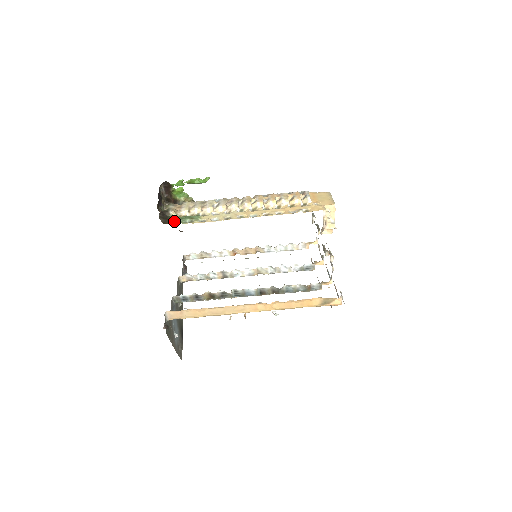
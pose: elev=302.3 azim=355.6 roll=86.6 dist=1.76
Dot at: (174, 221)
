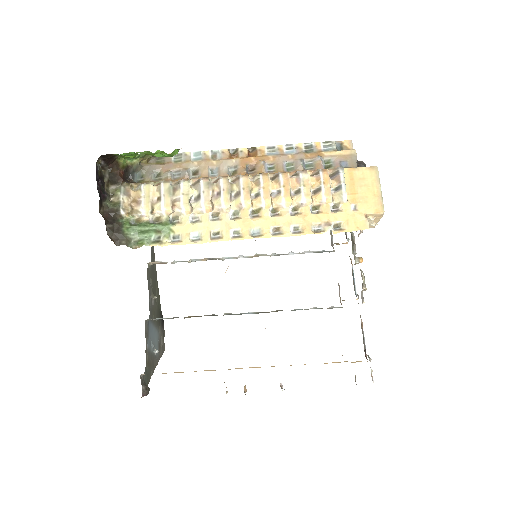
Dot at: (131, 237)
